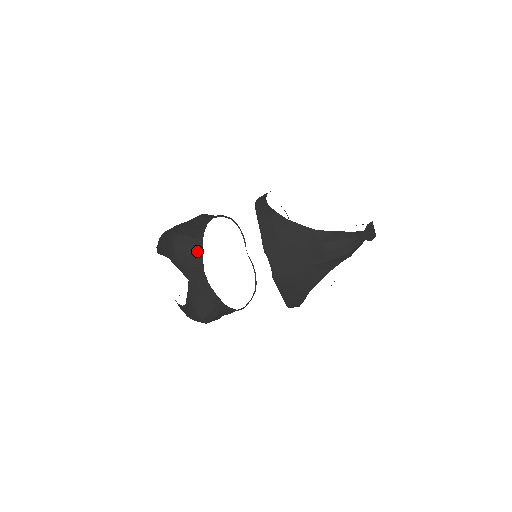
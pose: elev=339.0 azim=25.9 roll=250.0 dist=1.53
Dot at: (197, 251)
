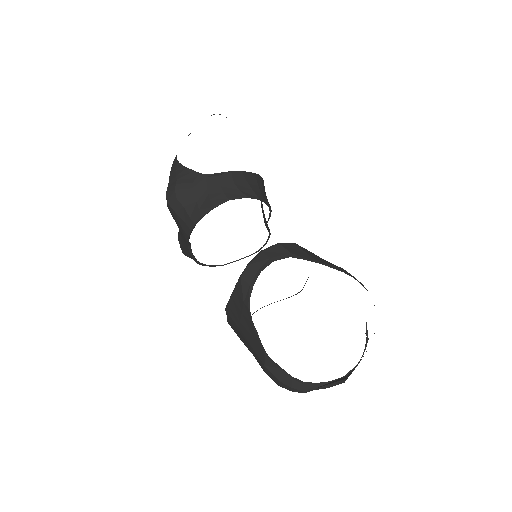
Dot at: (186, 229)
